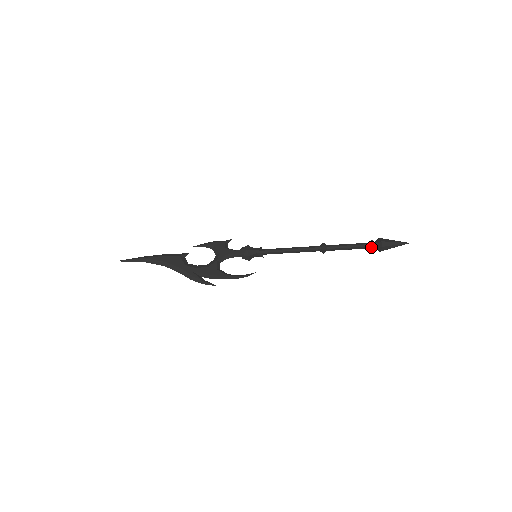
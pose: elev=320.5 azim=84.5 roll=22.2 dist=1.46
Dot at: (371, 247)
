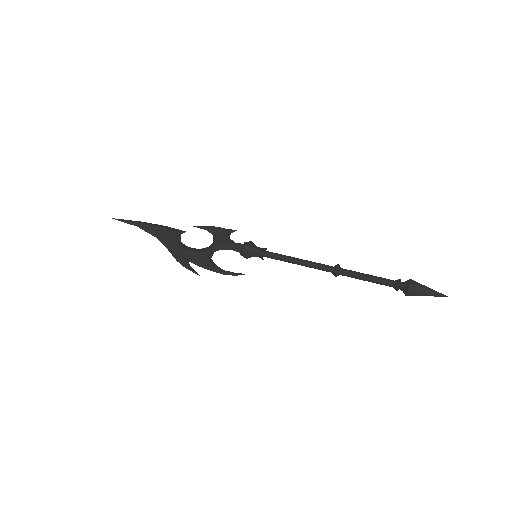
Dot at: (396, 286)
